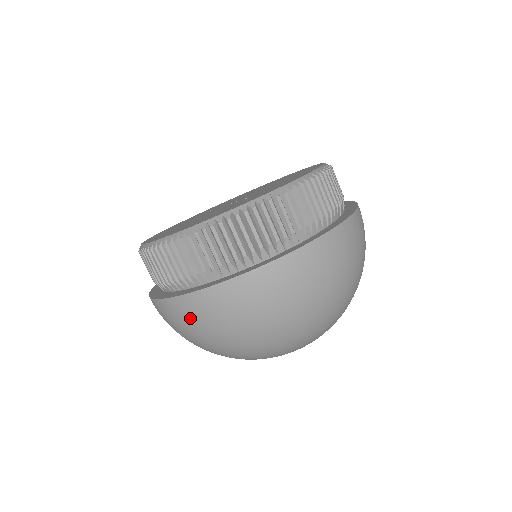
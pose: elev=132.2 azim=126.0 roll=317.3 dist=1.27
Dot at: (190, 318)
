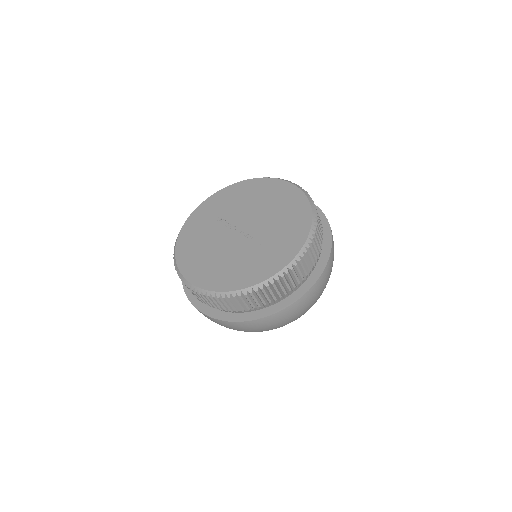
Dot at: (231, 327)
